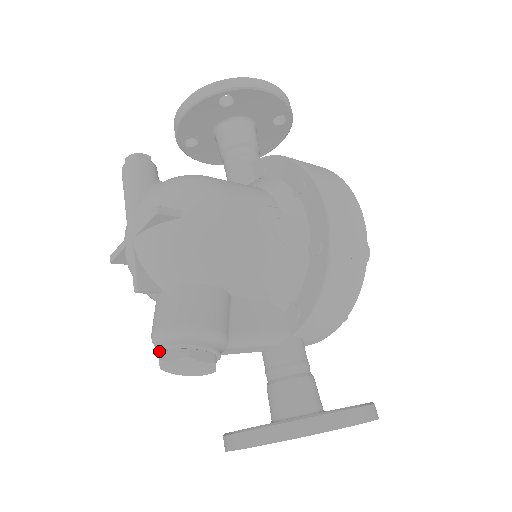
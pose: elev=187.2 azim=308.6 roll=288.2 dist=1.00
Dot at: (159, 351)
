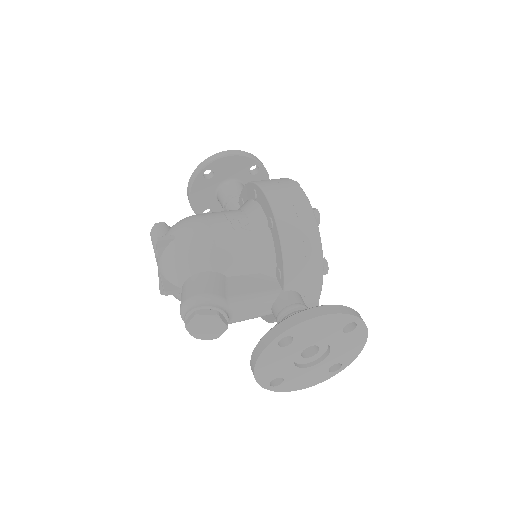
Dot at: (185, 323)
